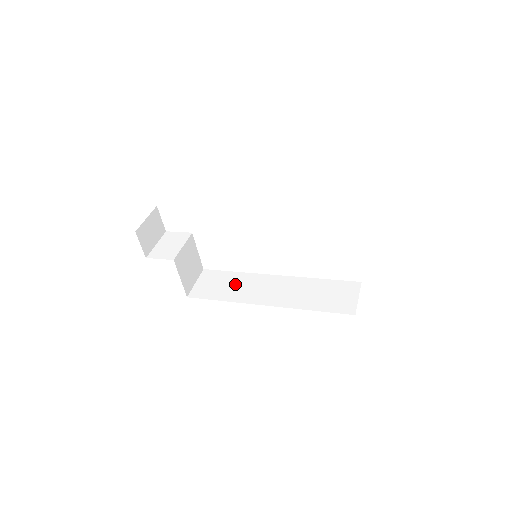
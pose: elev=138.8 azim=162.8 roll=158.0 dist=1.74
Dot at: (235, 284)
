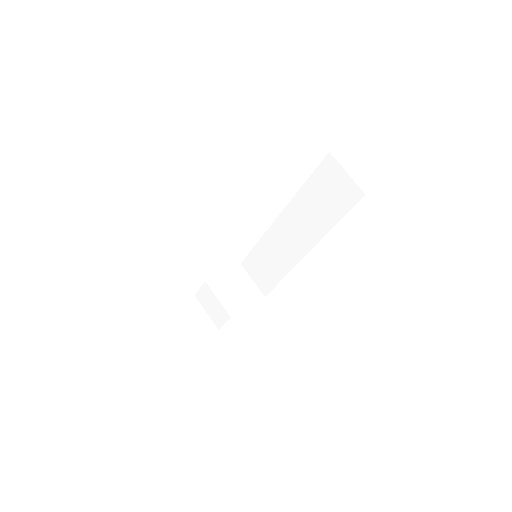
Dot at: (270, 256)
